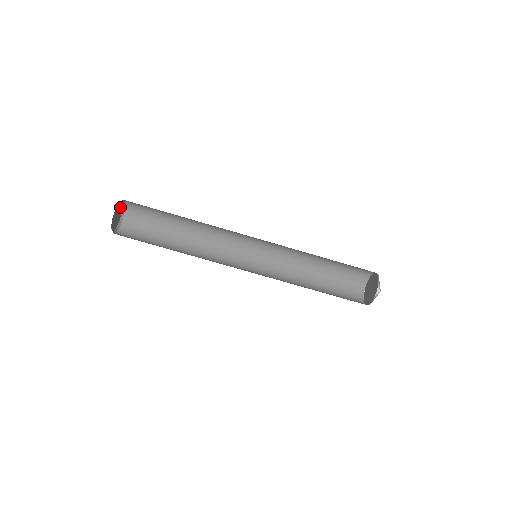
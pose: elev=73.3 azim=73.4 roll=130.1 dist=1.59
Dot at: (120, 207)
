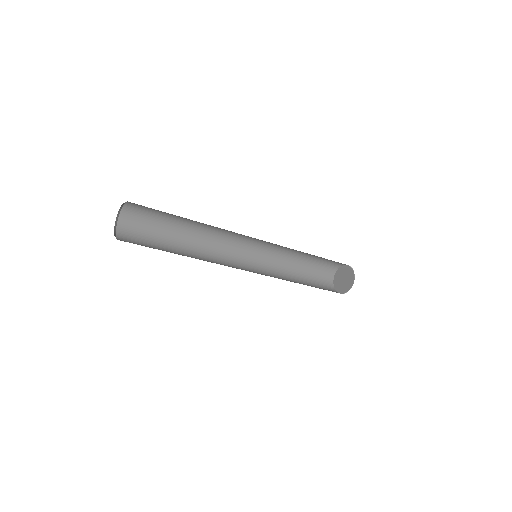
Dot at: occluded
